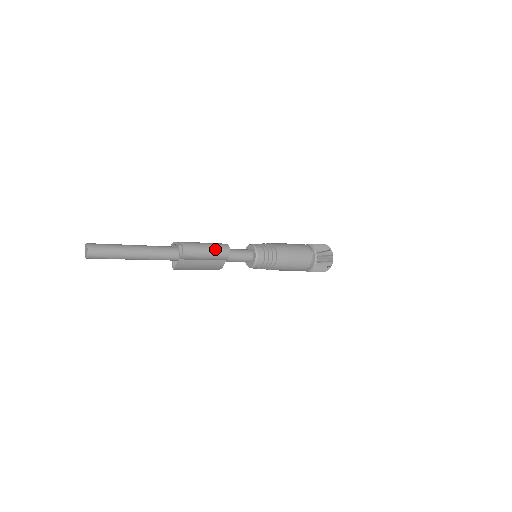
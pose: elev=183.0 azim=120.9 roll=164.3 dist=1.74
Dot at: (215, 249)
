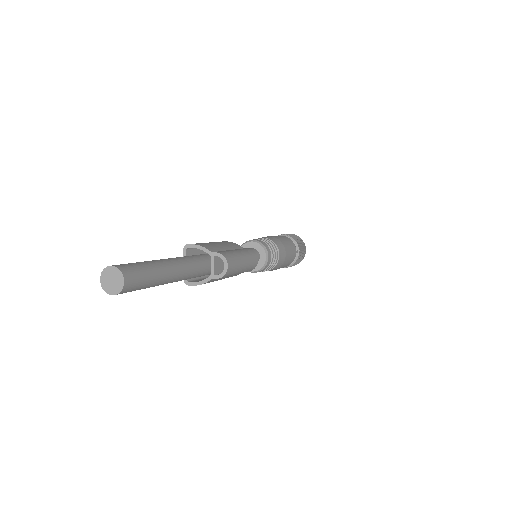
Dot at: (249, 262)
